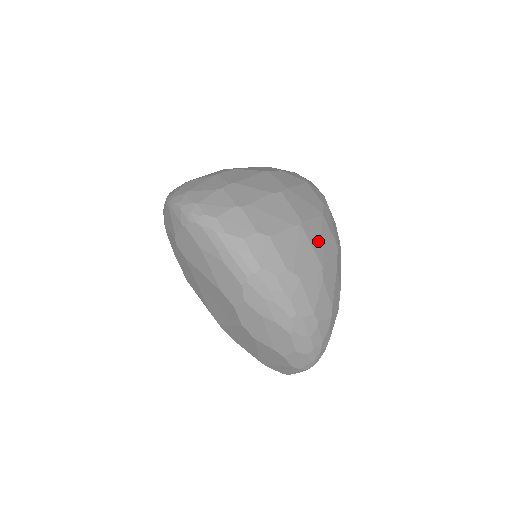
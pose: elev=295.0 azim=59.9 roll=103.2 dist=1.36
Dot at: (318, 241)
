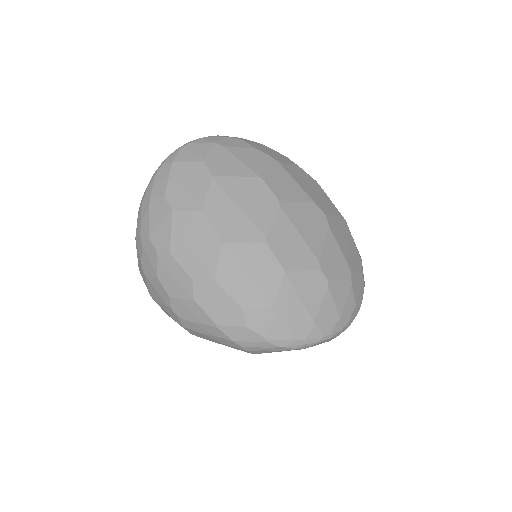
Dot at: occluded
